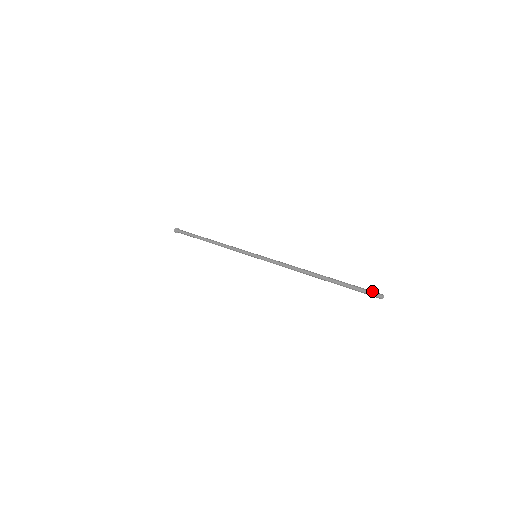
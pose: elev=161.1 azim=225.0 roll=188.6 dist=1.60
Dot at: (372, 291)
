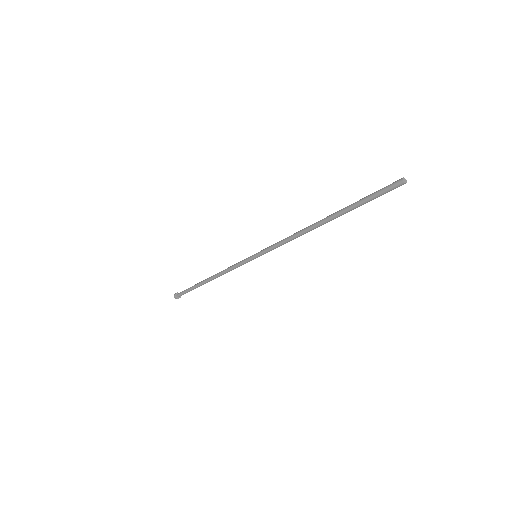
Dot at: (392, 186)
